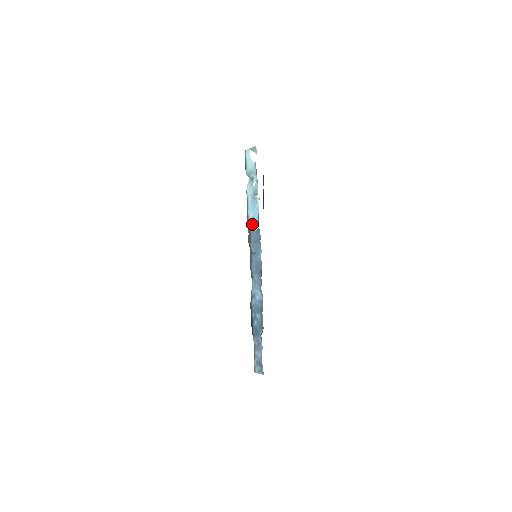
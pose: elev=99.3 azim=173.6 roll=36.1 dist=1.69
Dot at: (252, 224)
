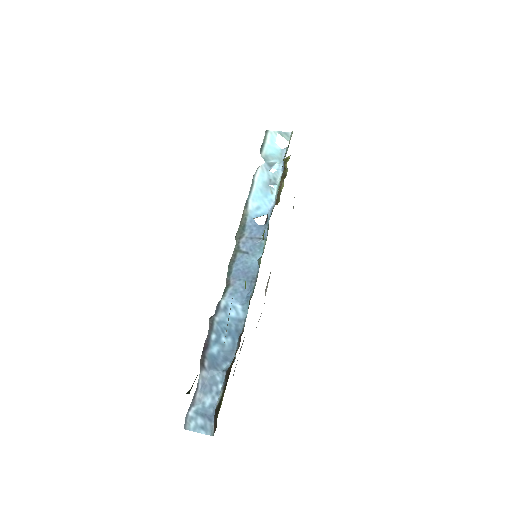
Dot at: (253, 215)
